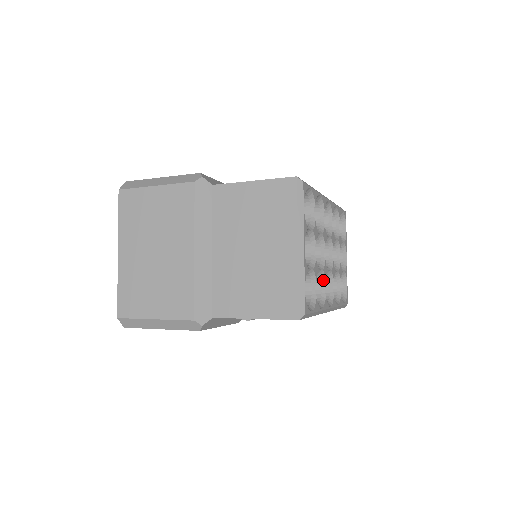
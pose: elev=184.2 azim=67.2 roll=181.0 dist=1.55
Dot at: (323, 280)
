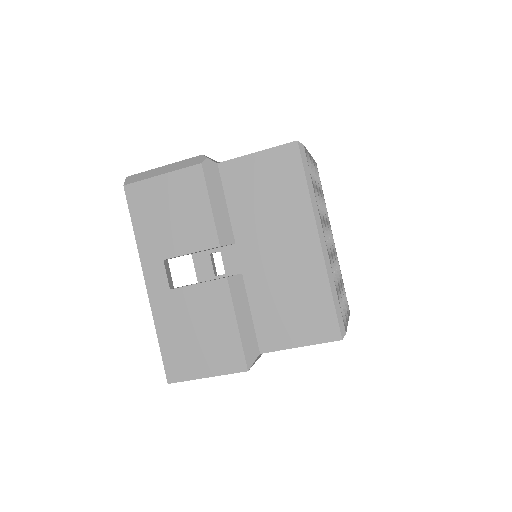
Dot at: occluded
